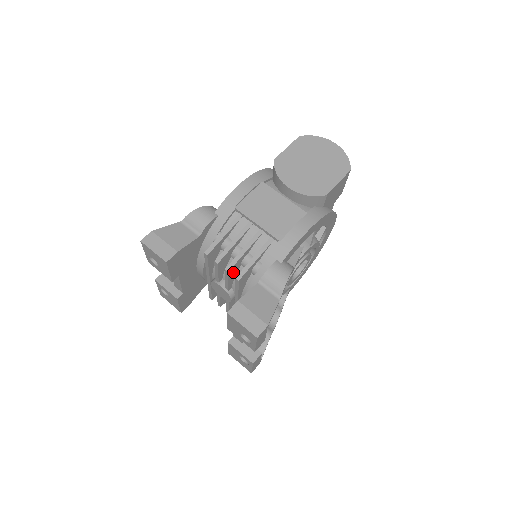
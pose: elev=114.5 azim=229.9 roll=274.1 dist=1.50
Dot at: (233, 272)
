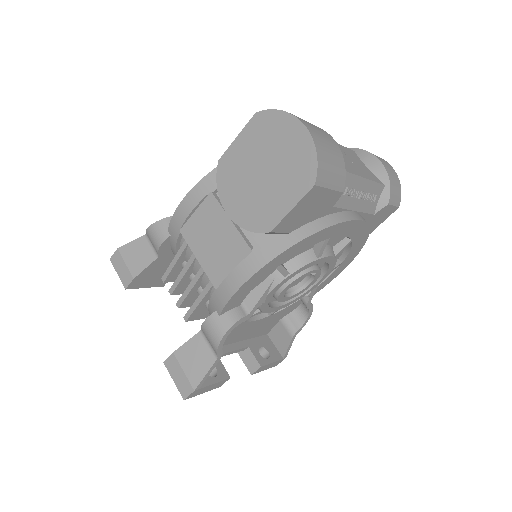
Dot at: (194, 301)
